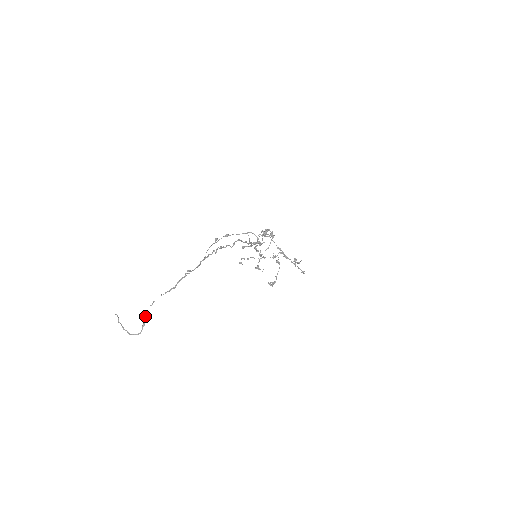
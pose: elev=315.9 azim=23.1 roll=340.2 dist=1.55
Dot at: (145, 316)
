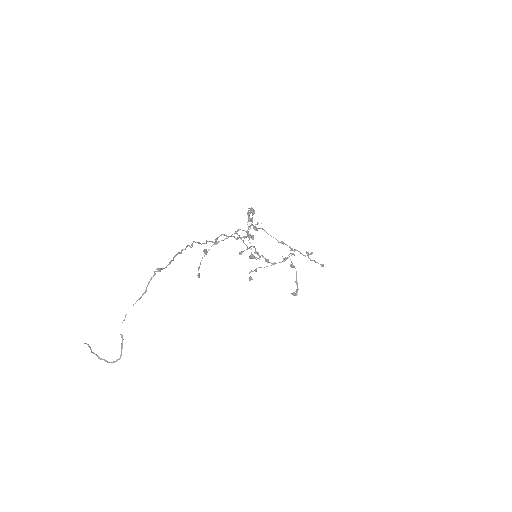
Dot at: occluded
